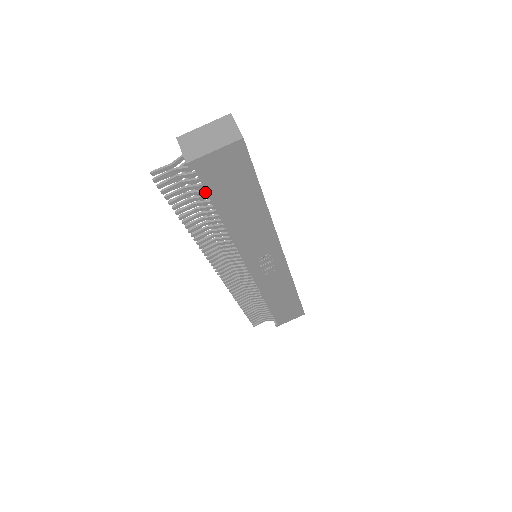
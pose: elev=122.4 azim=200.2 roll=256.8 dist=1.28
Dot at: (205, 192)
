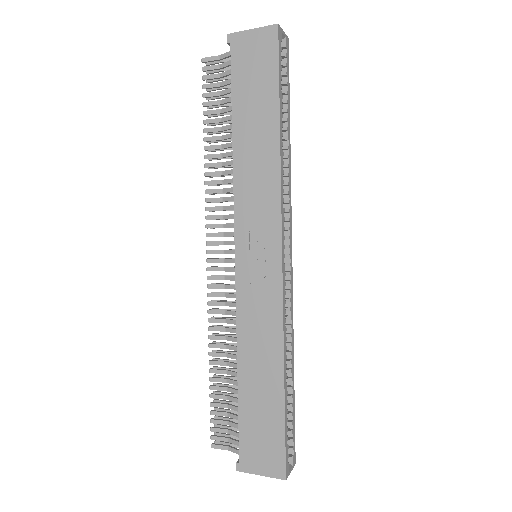
Dot at: (233, 90)
